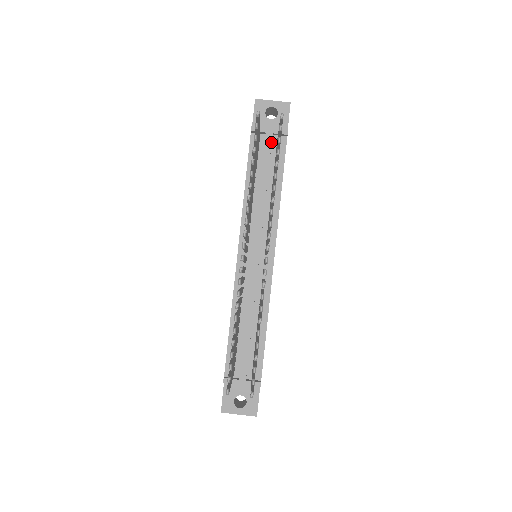
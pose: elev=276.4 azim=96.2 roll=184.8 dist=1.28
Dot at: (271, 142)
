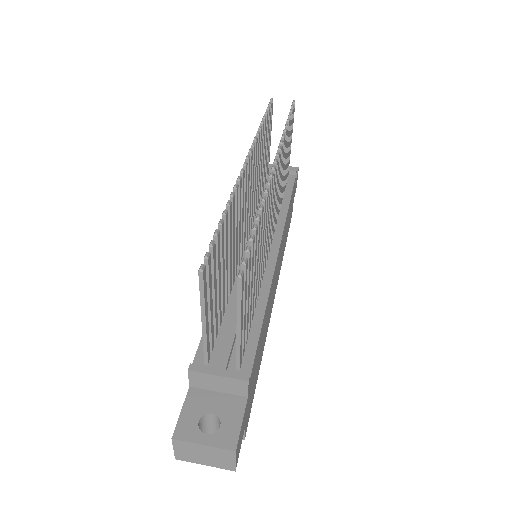
Dot at: occluded
